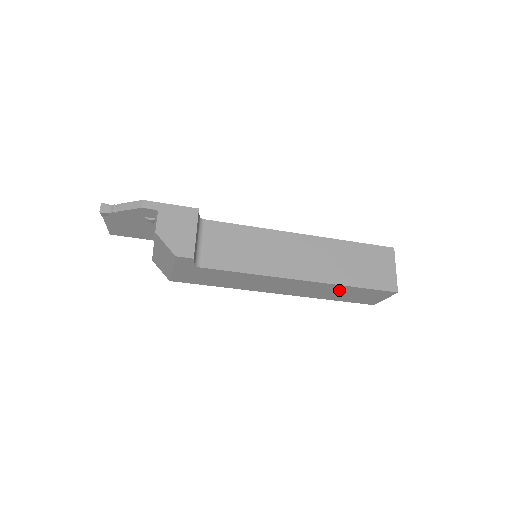
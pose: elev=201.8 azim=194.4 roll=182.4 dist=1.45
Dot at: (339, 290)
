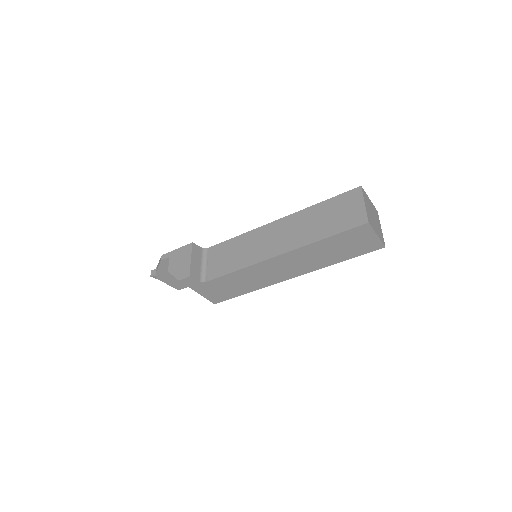
Dot at: (322, 249)
